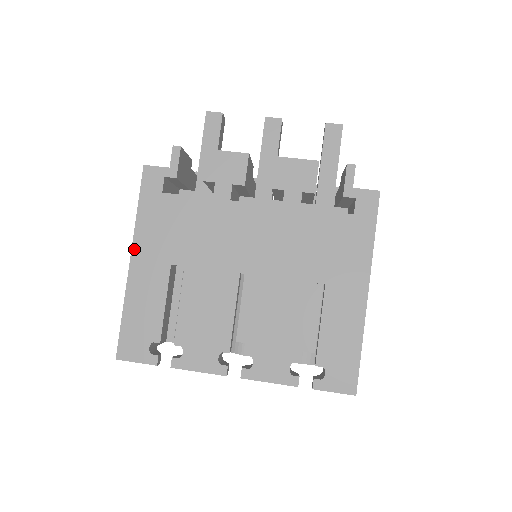
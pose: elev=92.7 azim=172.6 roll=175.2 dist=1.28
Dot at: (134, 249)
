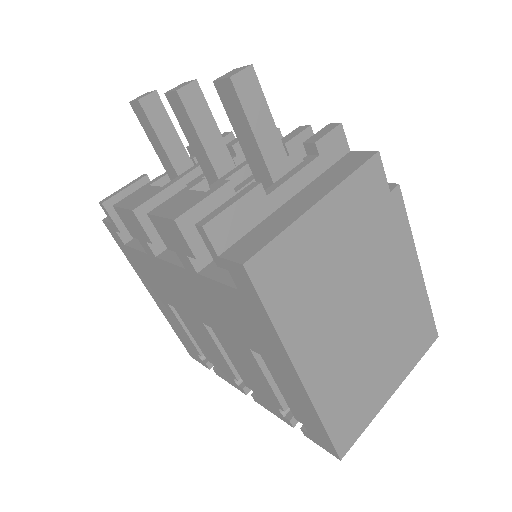
Dot at: (146, 287)
